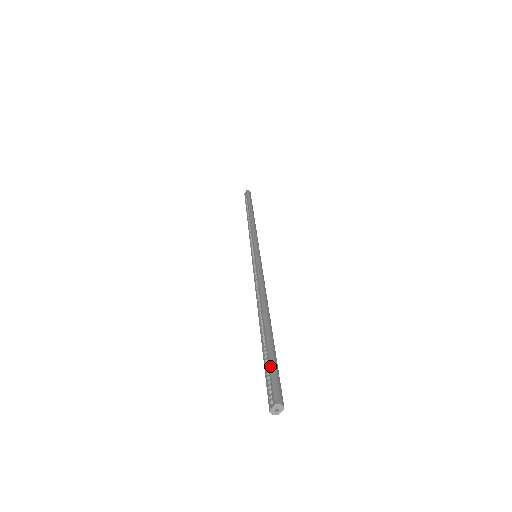
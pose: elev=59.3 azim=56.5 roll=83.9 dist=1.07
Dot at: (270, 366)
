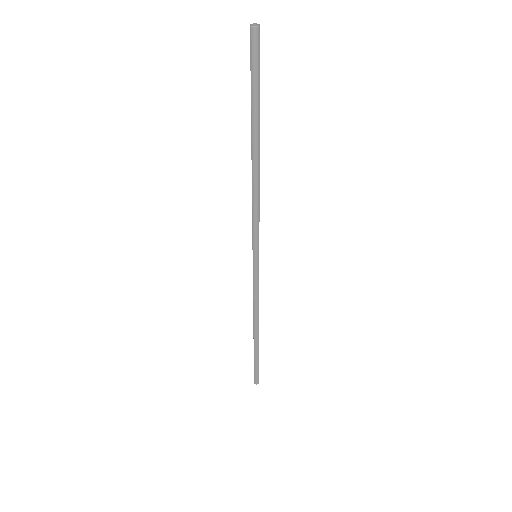
Dot at: occluded
